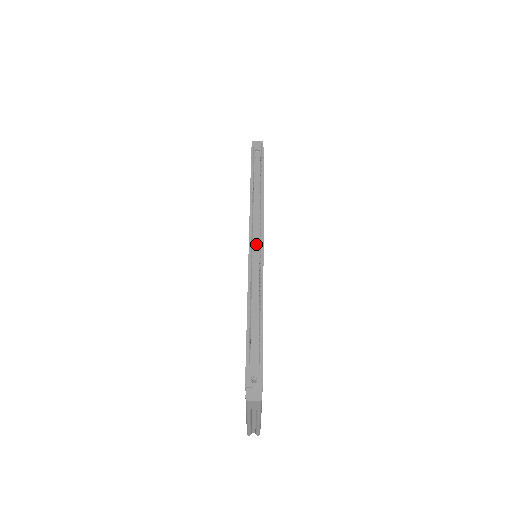
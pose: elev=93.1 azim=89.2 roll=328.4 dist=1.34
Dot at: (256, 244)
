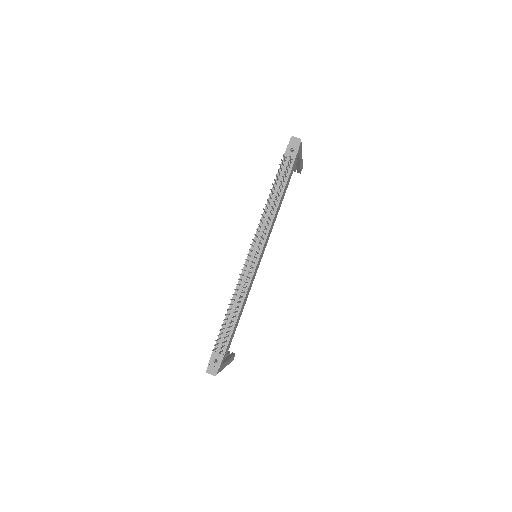
Dot at: (254, 254)
